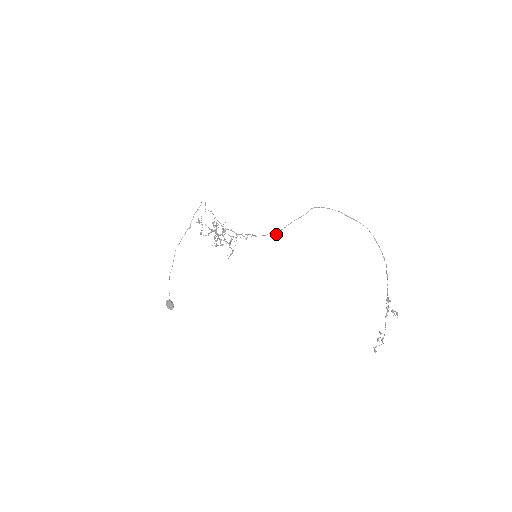
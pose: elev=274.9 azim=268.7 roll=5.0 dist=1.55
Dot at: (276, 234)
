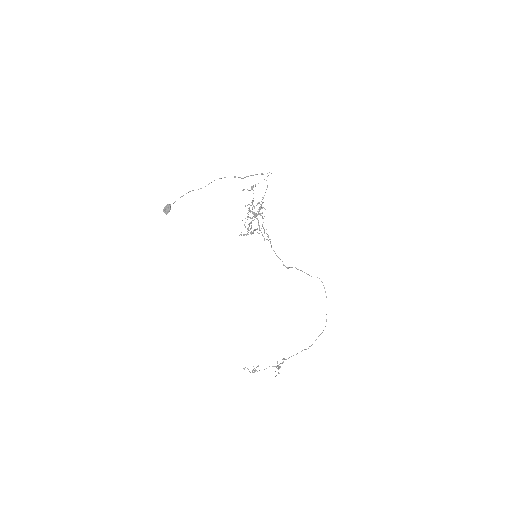
Dot at: (283, 265)
